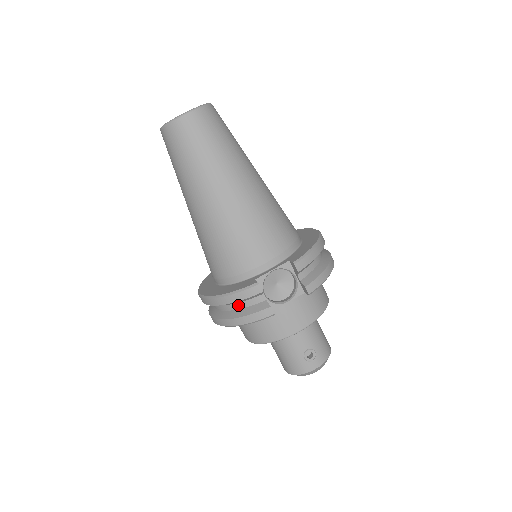
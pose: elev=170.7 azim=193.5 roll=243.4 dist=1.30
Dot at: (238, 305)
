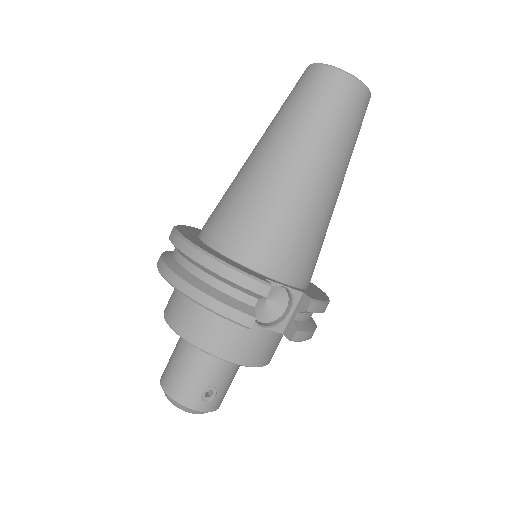
Dot at: (221, 285)
